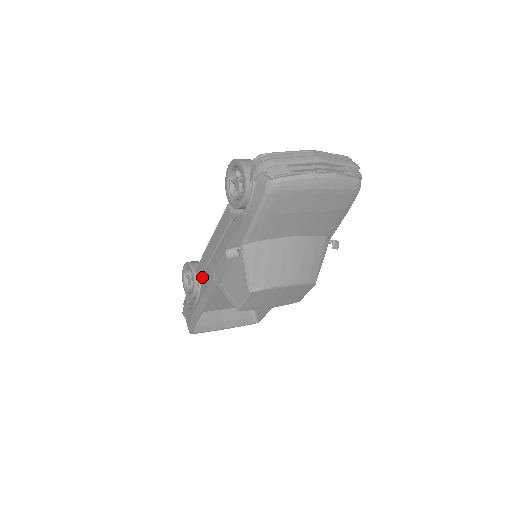
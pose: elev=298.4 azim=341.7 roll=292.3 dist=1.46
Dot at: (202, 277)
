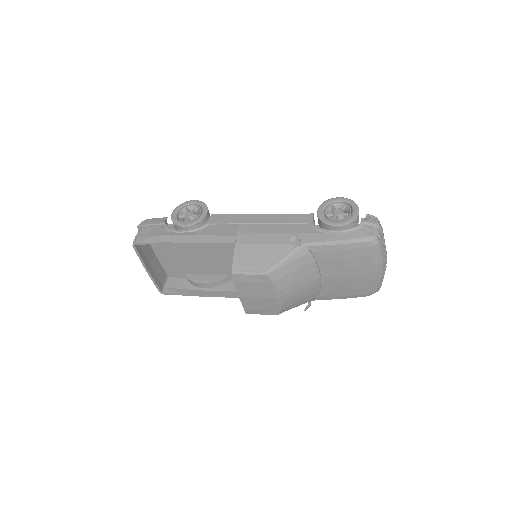
Dot at: (216, 224)
